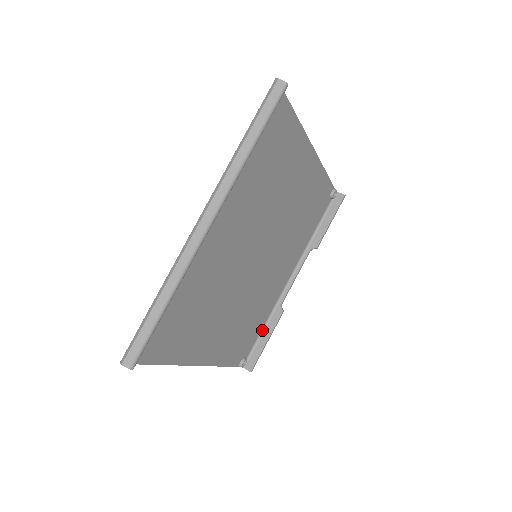
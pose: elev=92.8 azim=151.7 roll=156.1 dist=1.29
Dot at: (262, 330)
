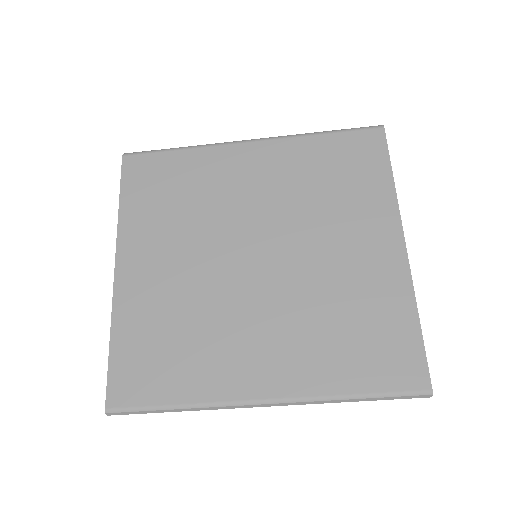
Dot at: (175, 151)
